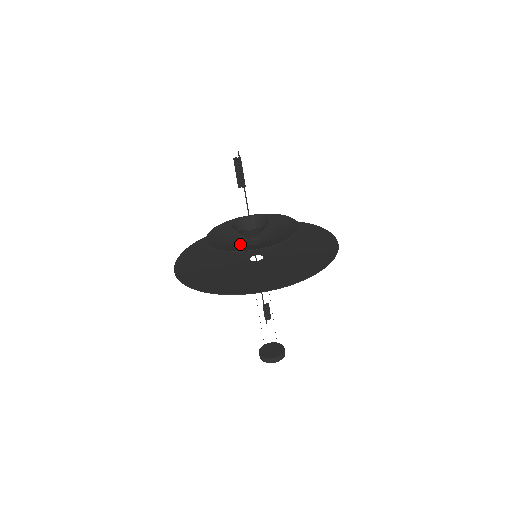
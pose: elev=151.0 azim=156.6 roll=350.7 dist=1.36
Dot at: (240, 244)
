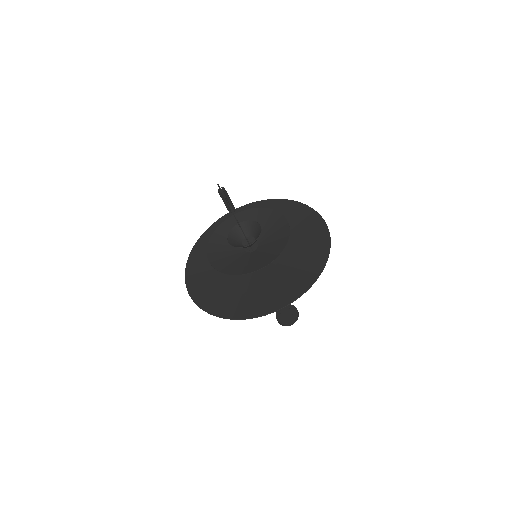
Dot at: (247, 256)
